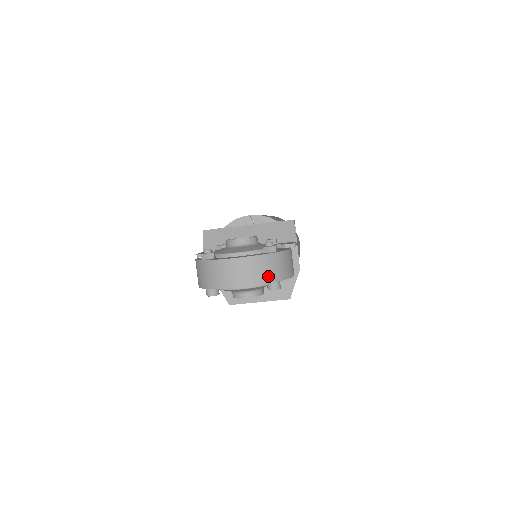
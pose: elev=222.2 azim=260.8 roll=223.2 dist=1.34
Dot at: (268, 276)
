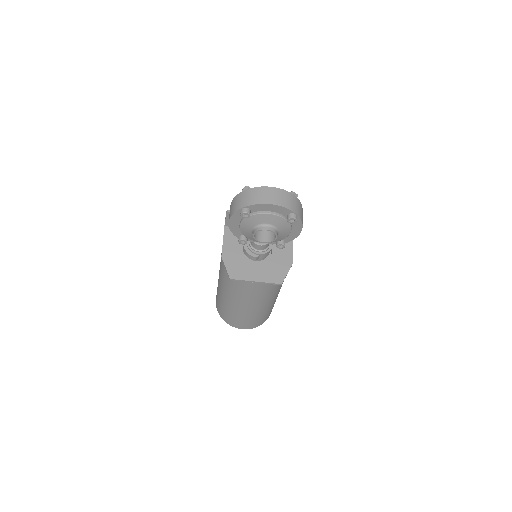
Dot at: (291, 206)
